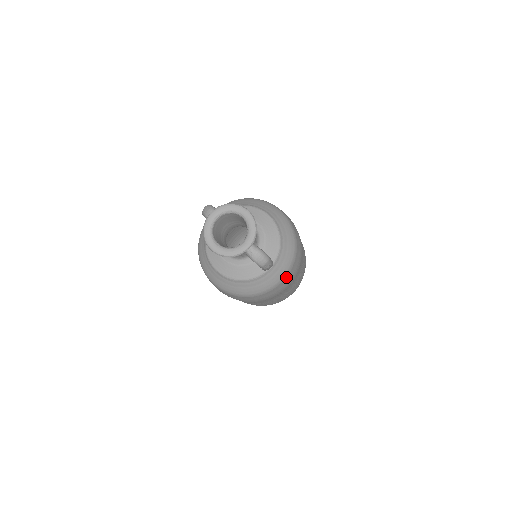
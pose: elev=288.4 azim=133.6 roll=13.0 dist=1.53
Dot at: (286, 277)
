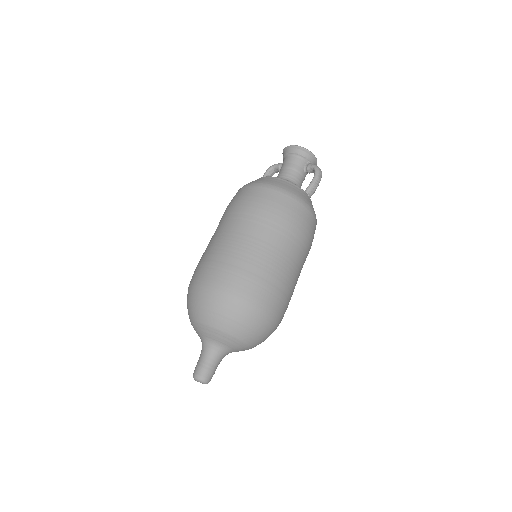
Dot at: (314, 218)
